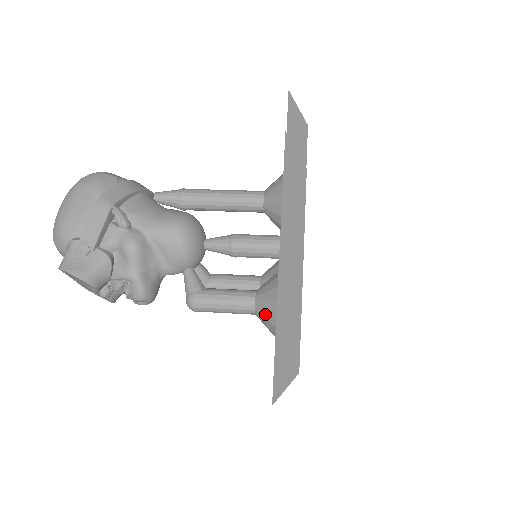
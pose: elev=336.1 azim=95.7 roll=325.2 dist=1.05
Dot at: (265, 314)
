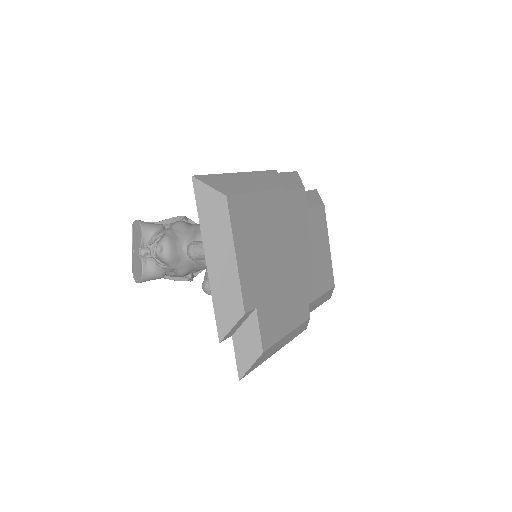
Dot at: occluded
